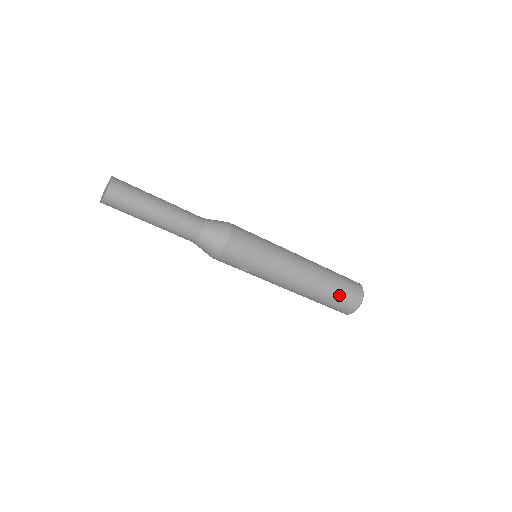
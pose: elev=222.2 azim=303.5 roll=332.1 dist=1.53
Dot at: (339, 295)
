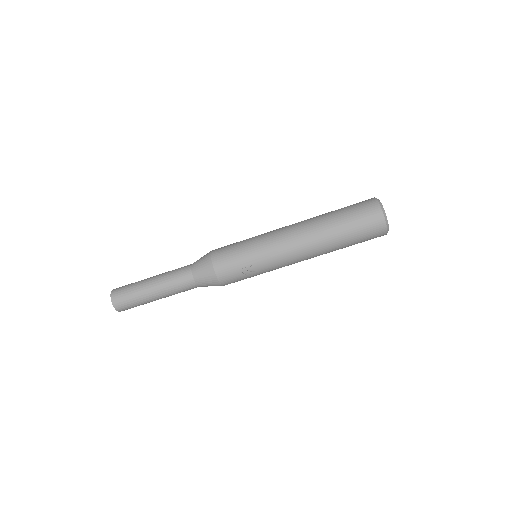
Dot at: (349, 216)
